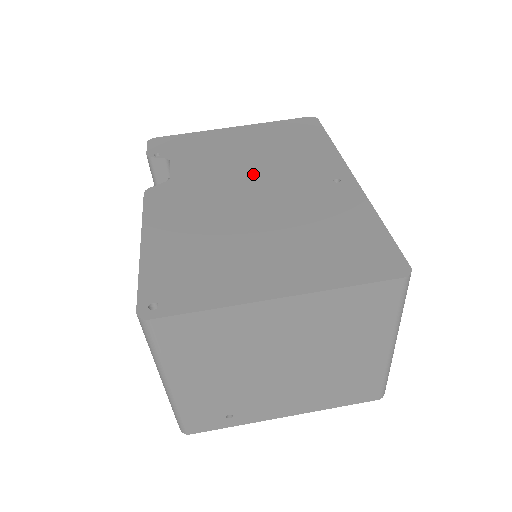
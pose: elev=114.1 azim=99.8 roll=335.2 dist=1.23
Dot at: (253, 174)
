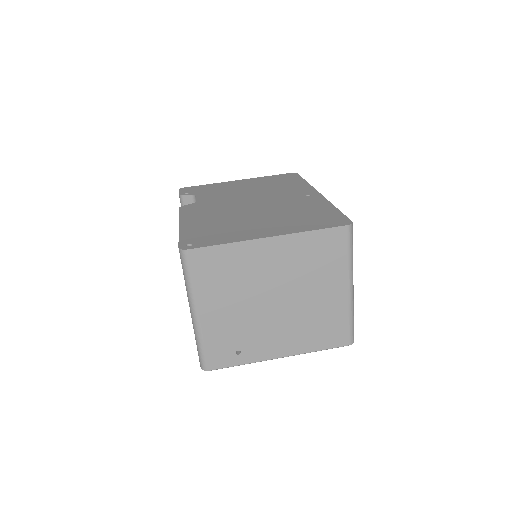
Dot at: (252, 196)
